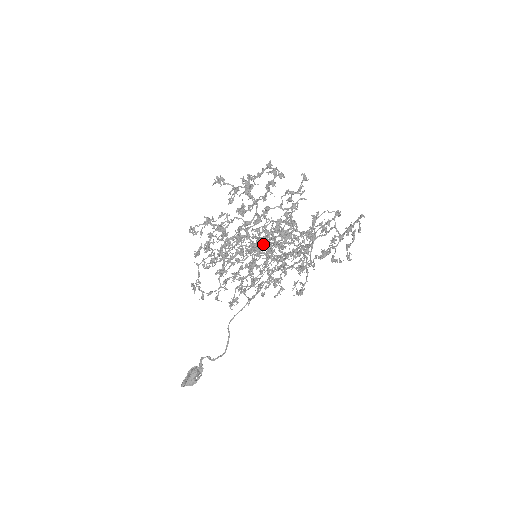
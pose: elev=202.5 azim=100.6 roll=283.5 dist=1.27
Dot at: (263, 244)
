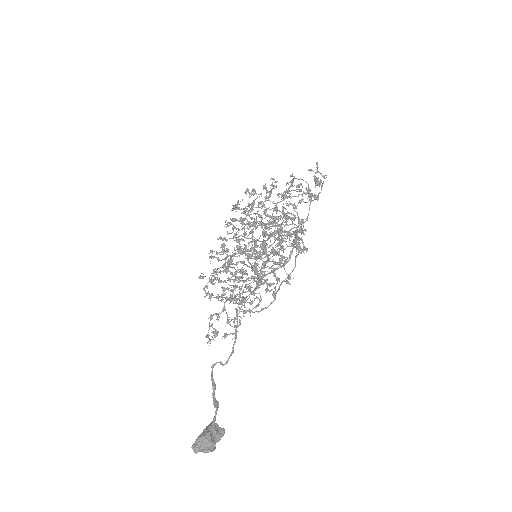
Dot at: (265, 262)
